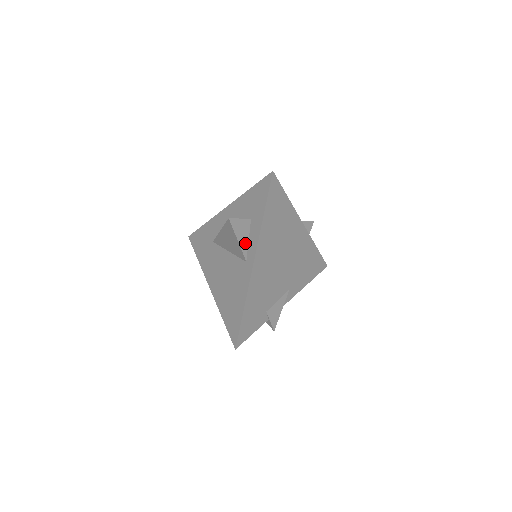
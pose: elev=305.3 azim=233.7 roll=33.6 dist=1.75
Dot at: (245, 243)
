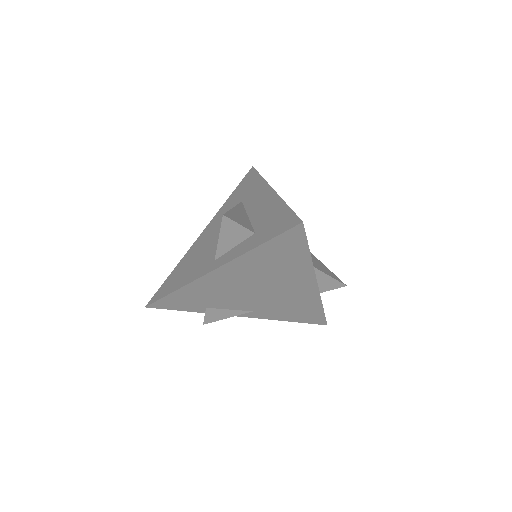
Dot at: (227, 246)
